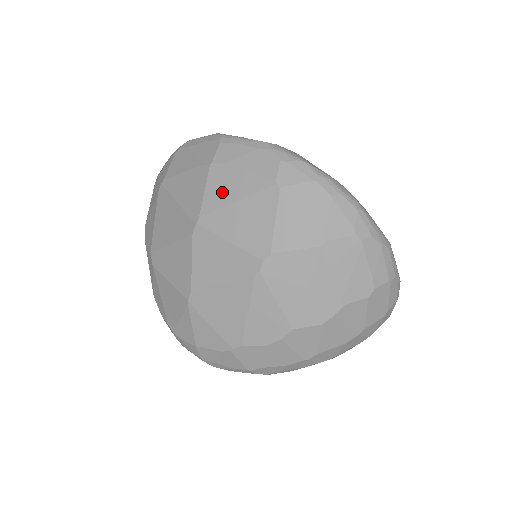
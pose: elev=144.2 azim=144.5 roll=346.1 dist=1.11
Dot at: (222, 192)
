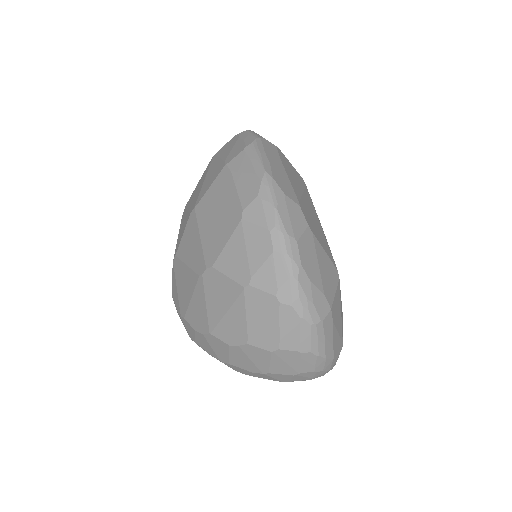
Dot at: (217, 194)
